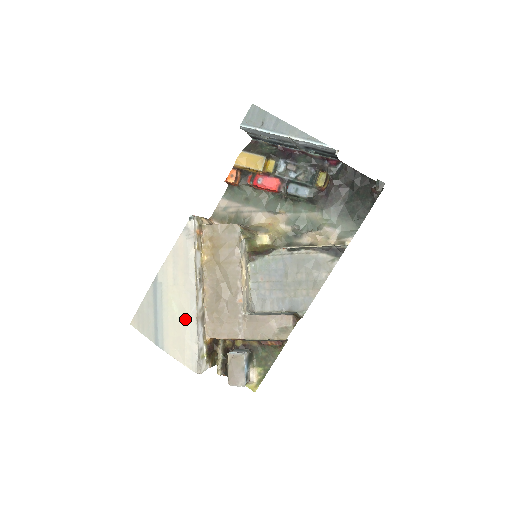
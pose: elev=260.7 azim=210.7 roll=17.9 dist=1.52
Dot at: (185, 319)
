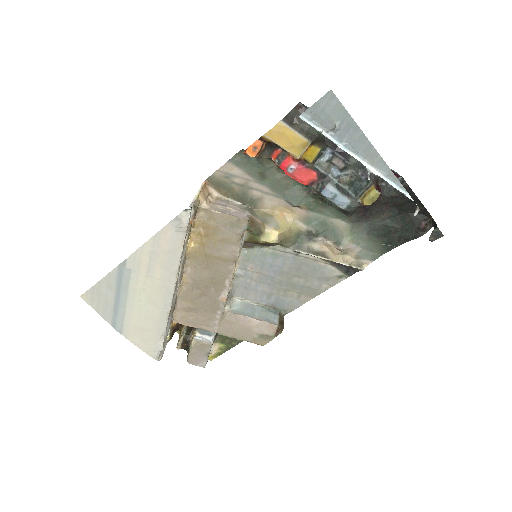
Dot at: (154, 313)
